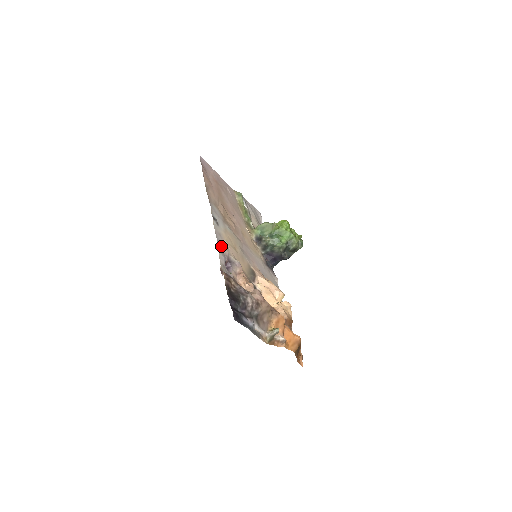
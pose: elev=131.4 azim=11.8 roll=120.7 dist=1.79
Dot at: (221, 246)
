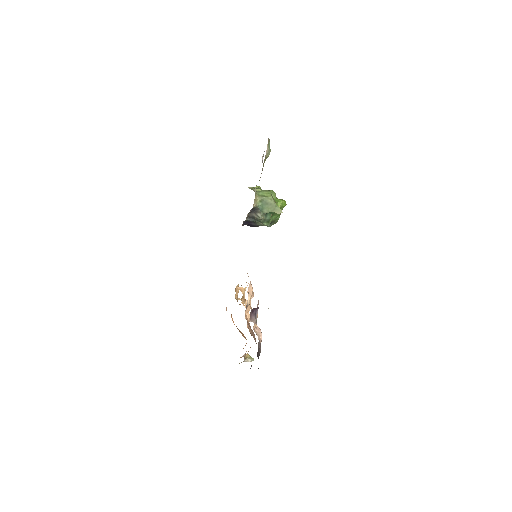
Dot at: occluded
